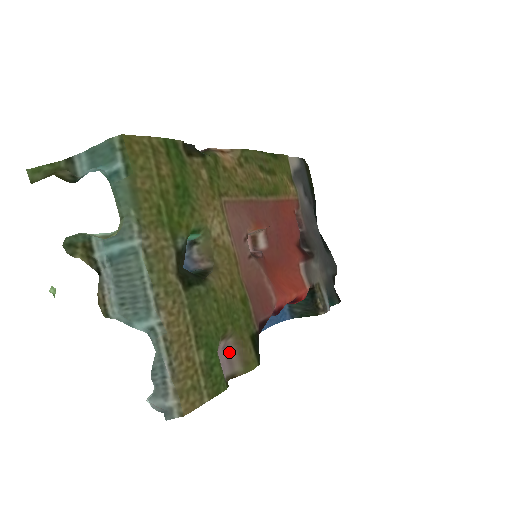
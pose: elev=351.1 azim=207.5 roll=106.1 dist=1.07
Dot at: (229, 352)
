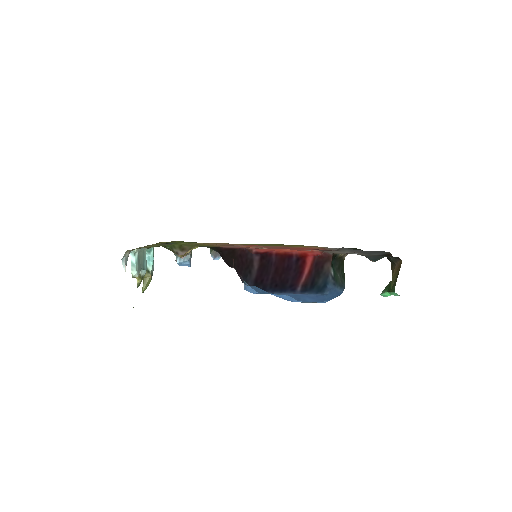
Dot at: occluded
